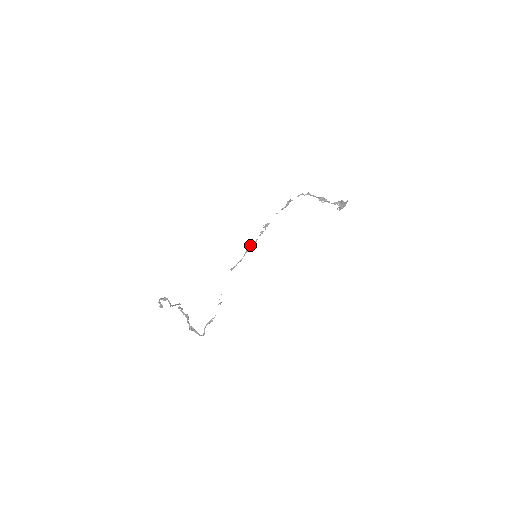
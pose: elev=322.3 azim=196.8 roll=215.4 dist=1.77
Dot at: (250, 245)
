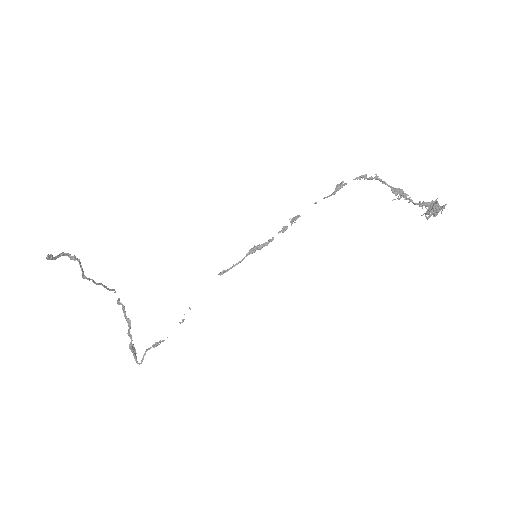
Dot at: occluded
